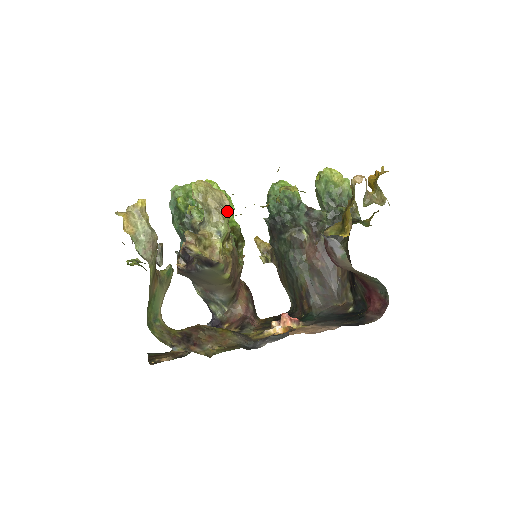
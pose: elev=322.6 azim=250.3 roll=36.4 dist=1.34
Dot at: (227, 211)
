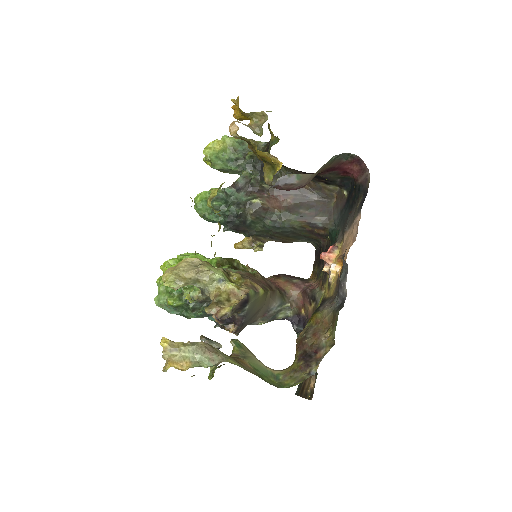
Dot at: (203, 264)
